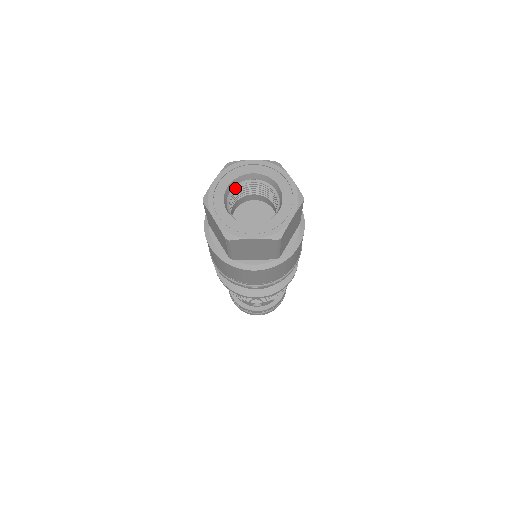
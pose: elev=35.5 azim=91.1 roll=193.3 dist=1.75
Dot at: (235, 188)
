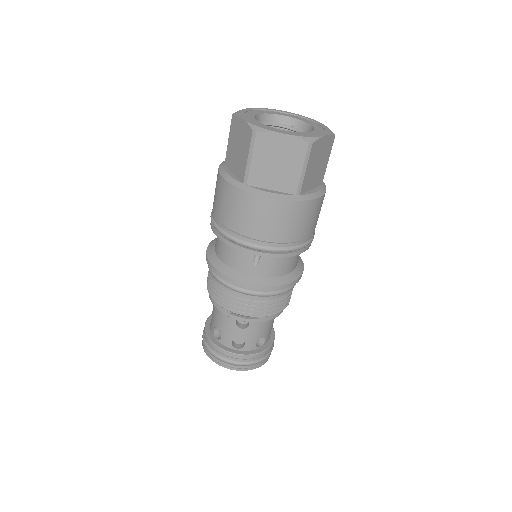
Dot at: (264, 124)
